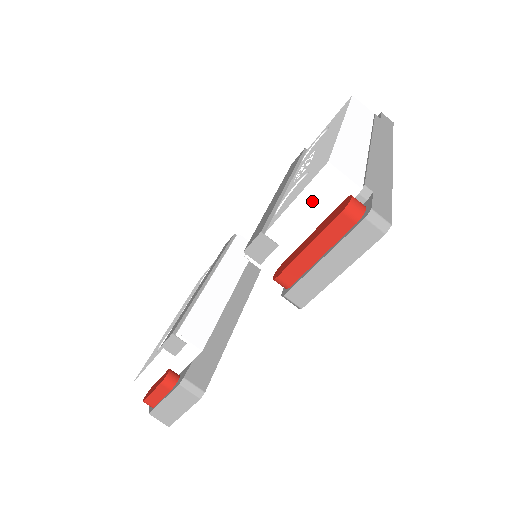
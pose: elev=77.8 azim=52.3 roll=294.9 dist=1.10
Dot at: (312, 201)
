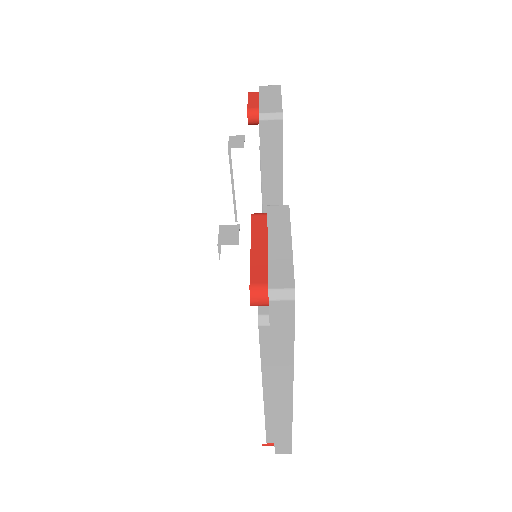
Dot at: occluded
